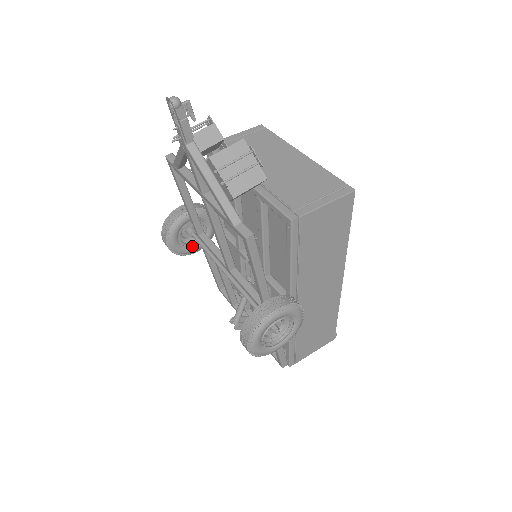
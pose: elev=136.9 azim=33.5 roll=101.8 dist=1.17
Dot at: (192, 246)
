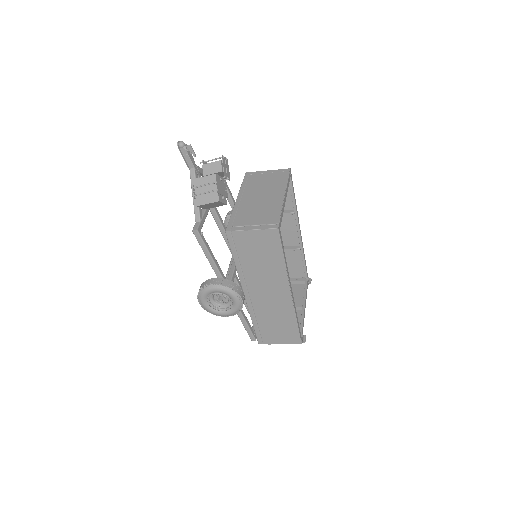
Dot at: occluded
